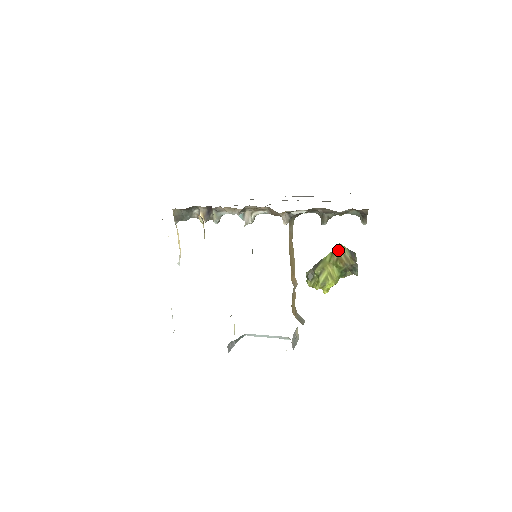
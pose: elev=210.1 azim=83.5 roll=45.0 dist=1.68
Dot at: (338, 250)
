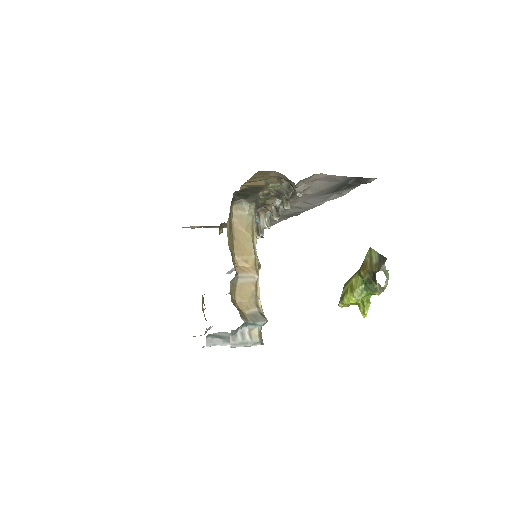
Dot at: (366, 256)
